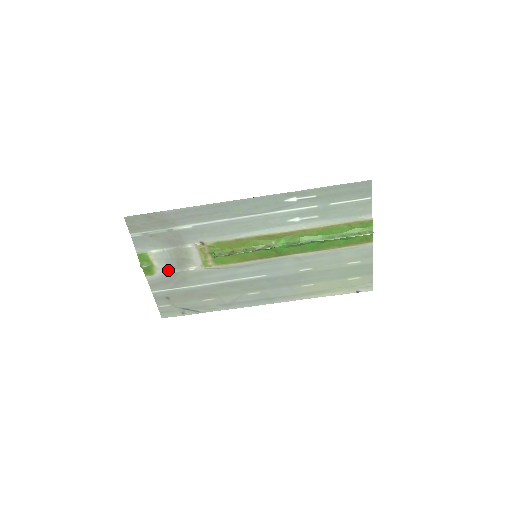
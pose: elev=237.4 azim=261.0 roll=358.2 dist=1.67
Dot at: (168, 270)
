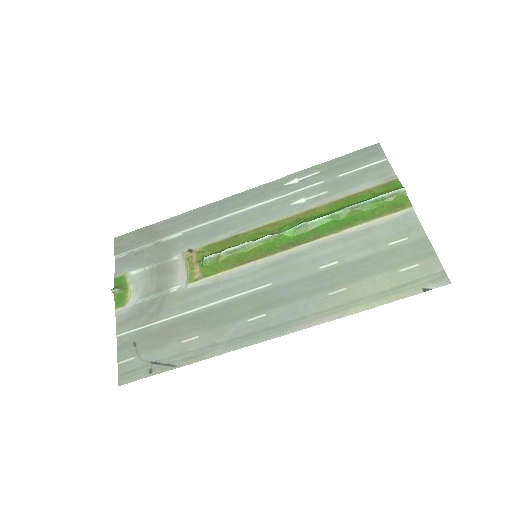
Dot at: (145, 297)
